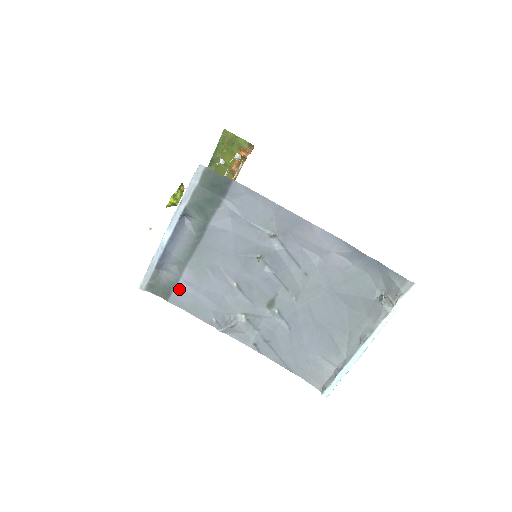
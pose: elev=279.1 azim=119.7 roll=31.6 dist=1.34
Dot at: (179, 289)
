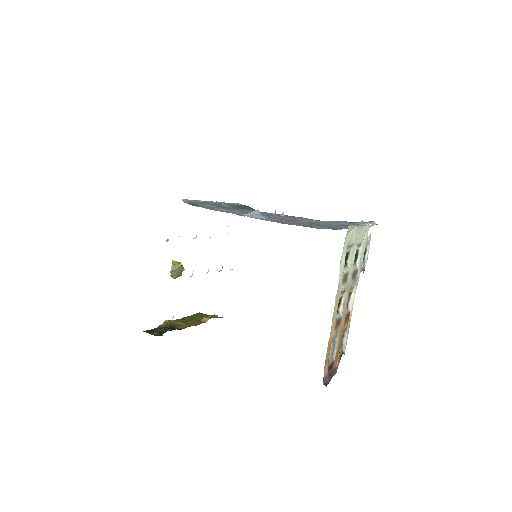
Dot at: occluded
